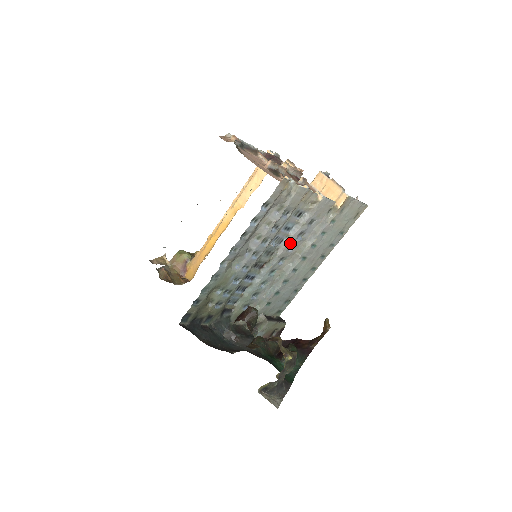
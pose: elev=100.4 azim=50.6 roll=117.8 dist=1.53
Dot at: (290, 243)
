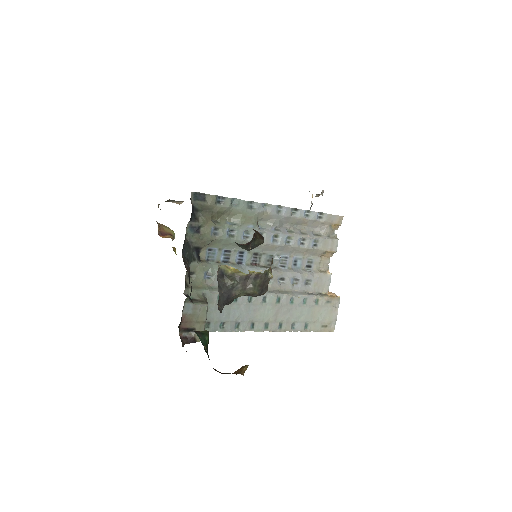
Dot at: (286, 274)
